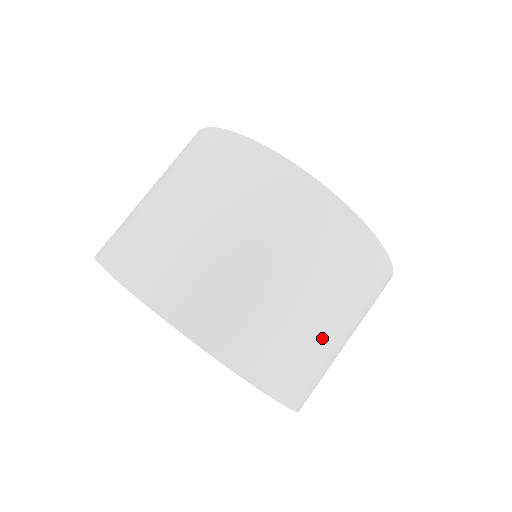
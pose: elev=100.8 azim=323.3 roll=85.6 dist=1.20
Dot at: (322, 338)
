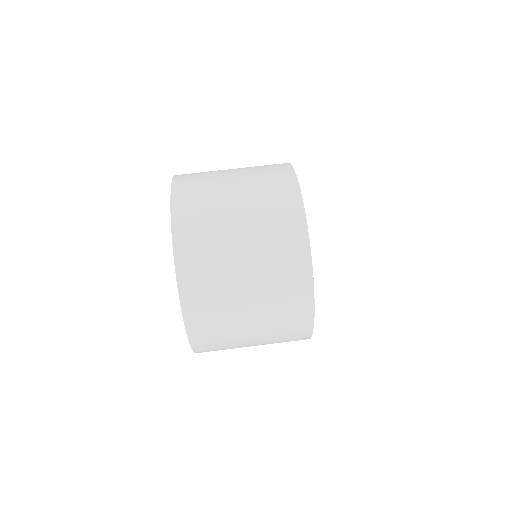
Dot at: (241, 345)
